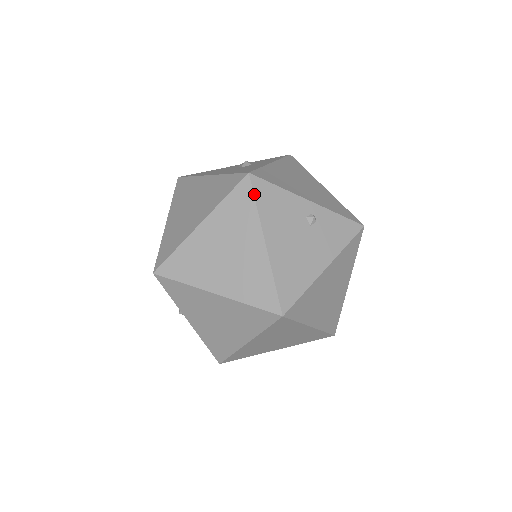
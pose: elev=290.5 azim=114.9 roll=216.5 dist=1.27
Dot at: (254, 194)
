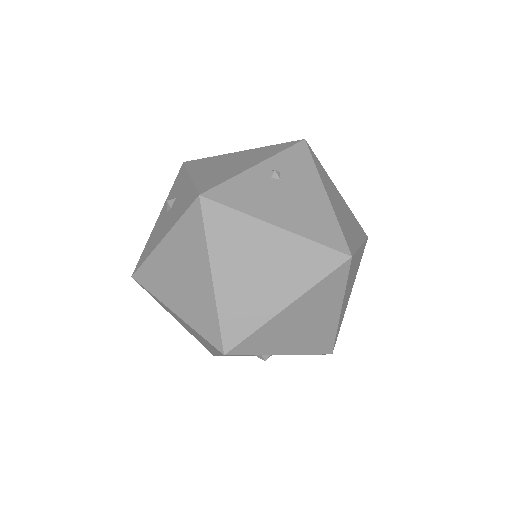
Dot at: (223, 204)
